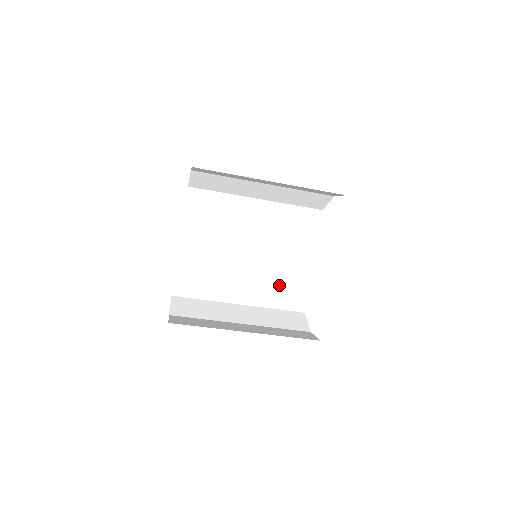
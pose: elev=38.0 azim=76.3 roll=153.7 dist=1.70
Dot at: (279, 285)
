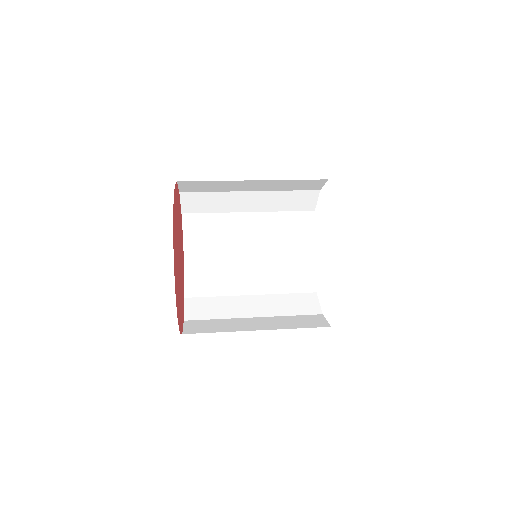
Dot at: (289, 213)
